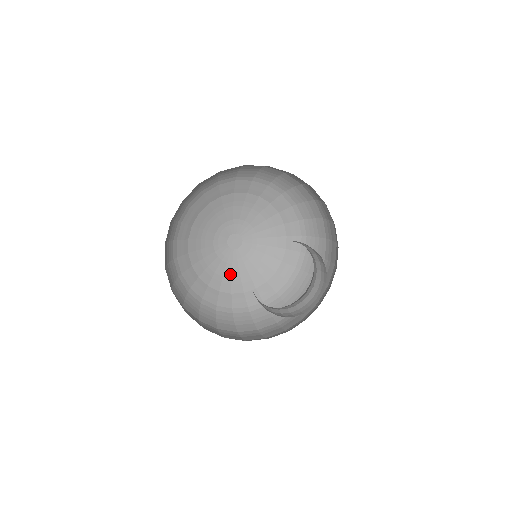
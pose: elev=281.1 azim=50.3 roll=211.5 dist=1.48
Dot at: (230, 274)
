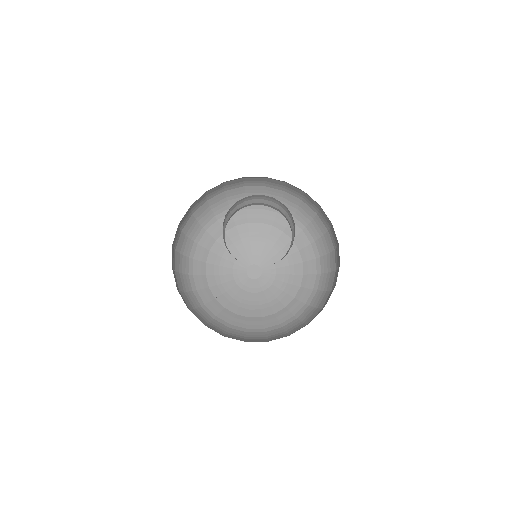
Dot at: (272, 296)
